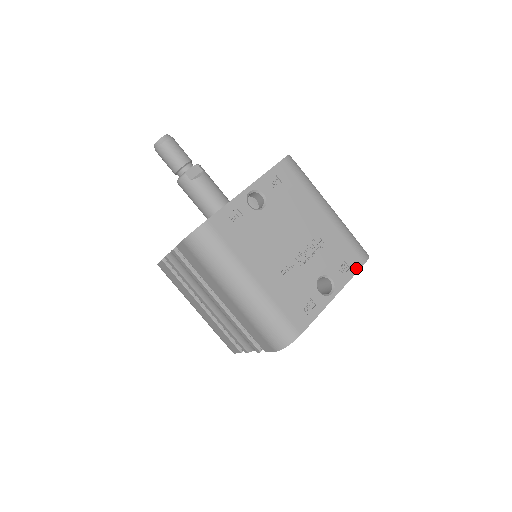
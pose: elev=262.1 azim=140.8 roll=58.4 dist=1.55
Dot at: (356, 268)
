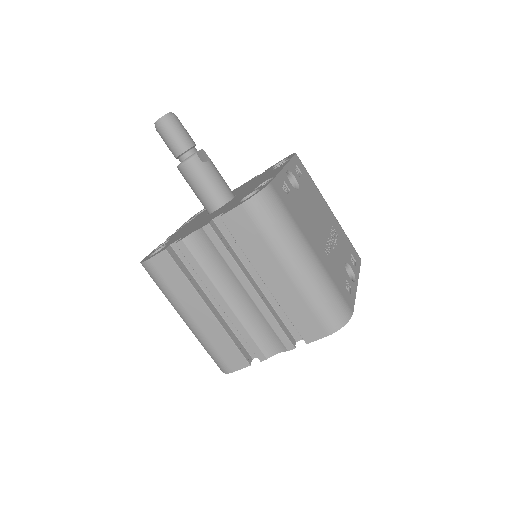
Dot at: (359, 263)
